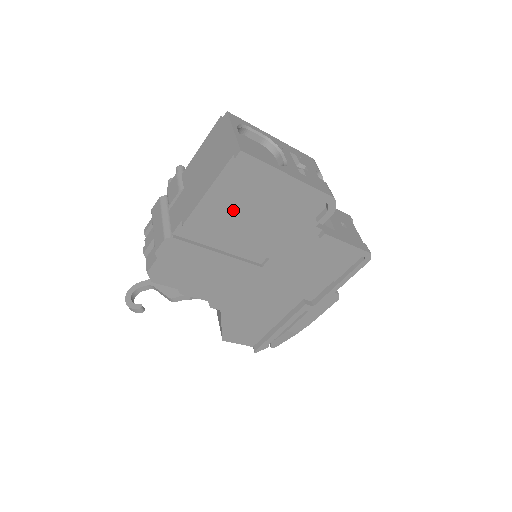
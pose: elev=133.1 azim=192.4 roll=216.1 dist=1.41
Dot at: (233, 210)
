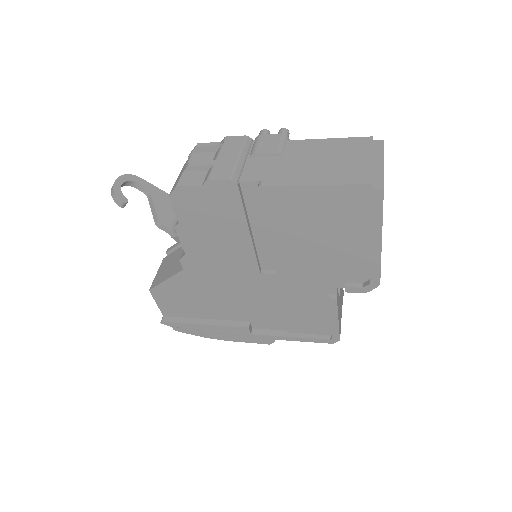
Dot at: (309, 217)
